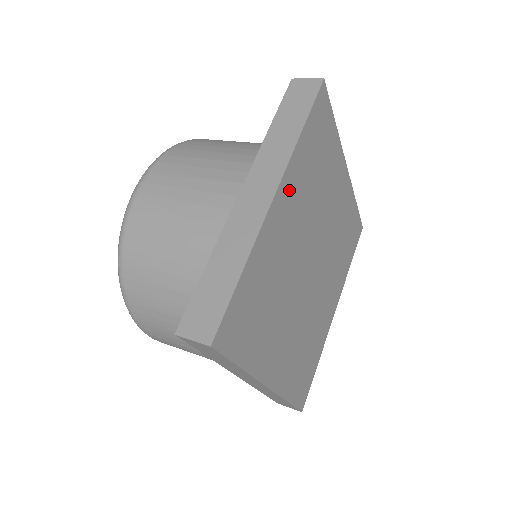
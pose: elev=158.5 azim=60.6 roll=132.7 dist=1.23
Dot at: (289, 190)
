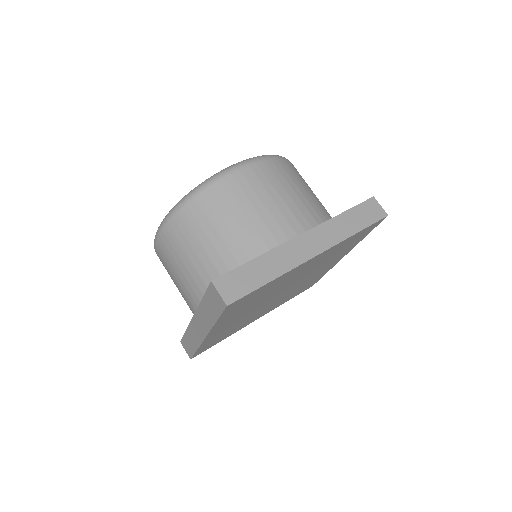
Dot at: (221, 326)
